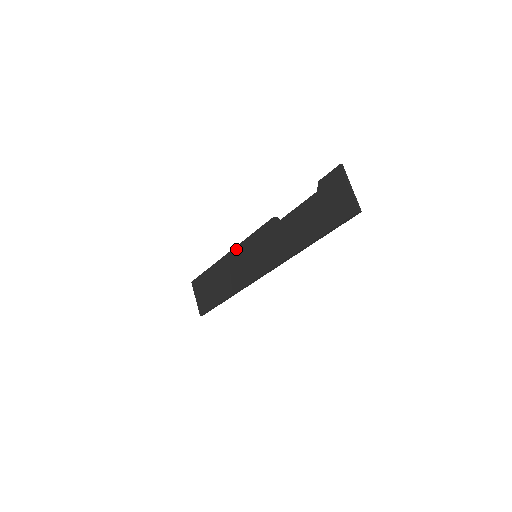
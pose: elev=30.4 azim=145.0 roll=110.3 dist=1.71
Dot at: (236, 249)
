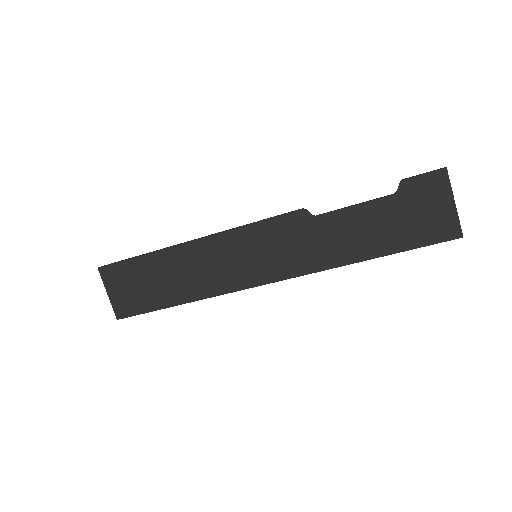
Dot at: (213, 238)
